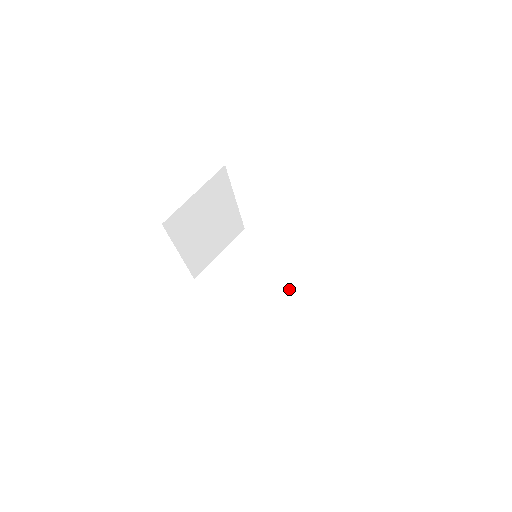
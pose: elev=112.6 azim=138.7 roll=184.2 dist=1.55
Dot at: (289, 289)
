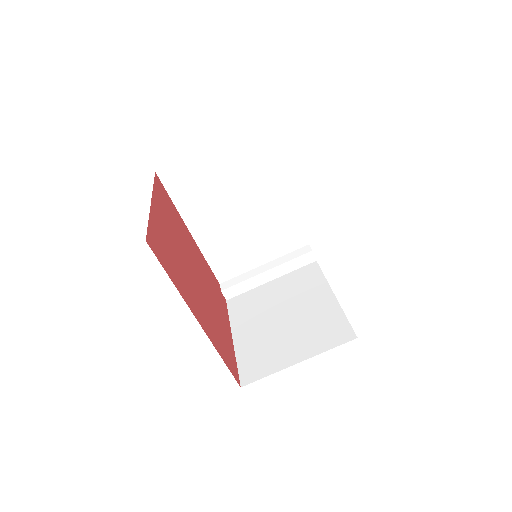
Dot at: (269, 240)
